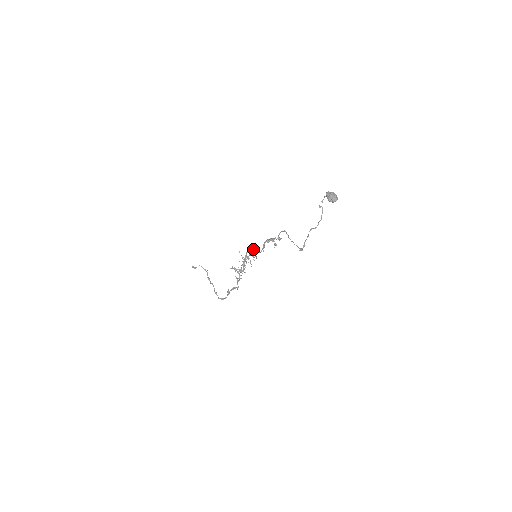
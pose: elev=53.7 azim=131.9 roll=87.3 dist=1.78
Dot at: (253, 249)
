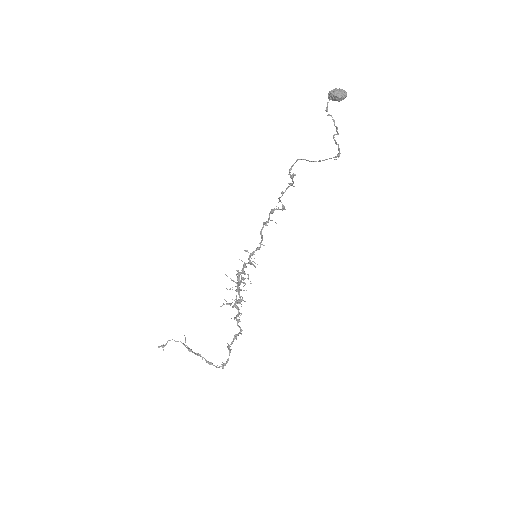
Dot at: (247, 250)
